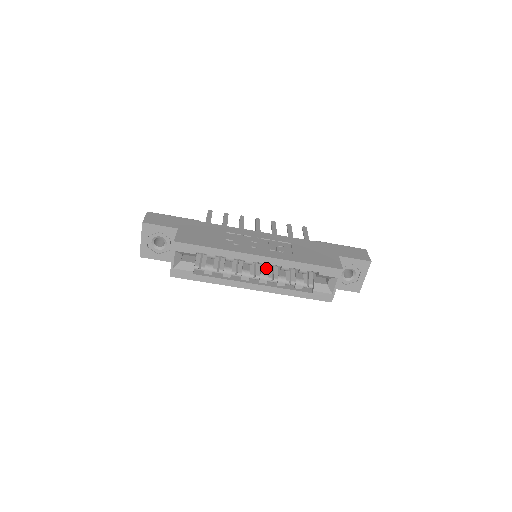
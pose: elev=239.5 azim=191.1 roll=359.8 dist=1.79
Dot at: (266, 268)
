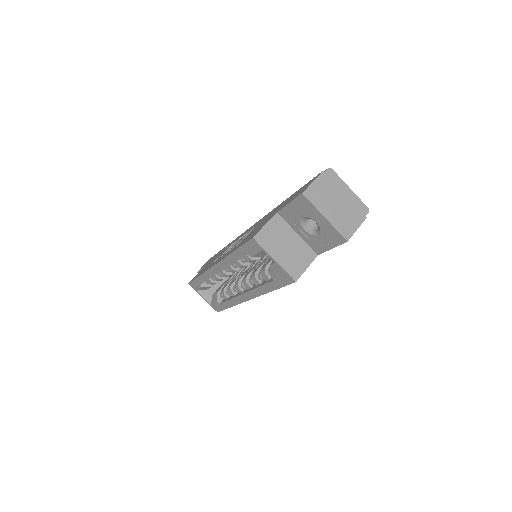
Dot at: (253, 268)
